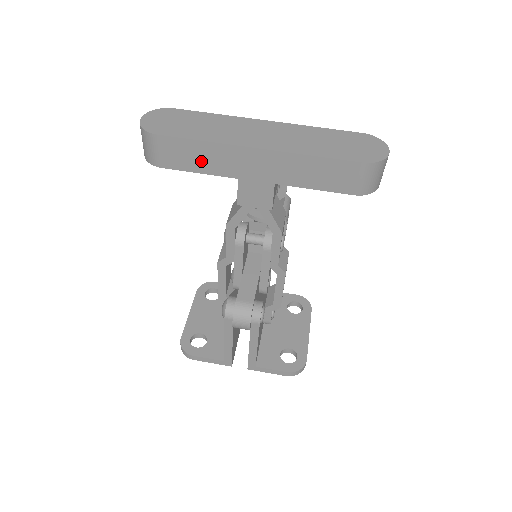
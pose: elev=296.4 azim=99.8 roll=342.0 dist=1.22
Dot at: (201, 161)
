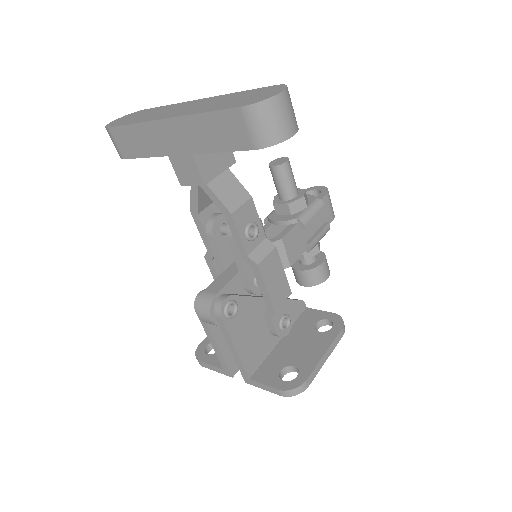
Dot at: (140, 145)
